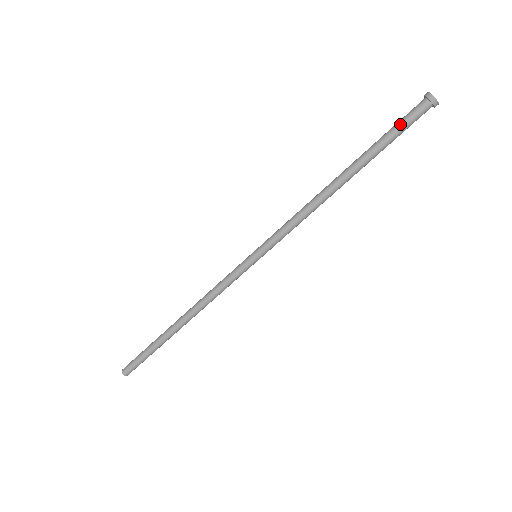
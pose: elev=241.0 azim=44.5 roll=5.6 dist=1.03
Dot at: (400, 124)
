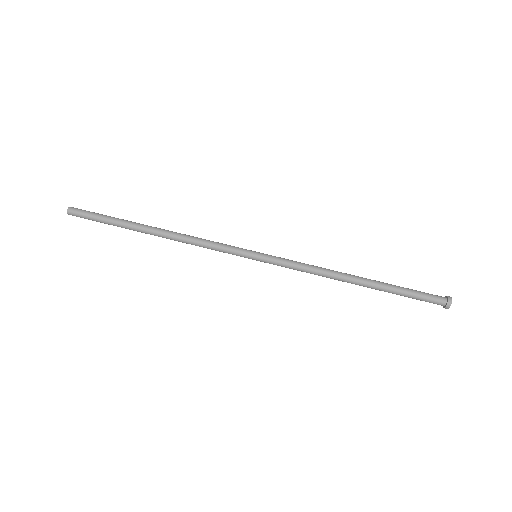
Dot at: (420, 292)
